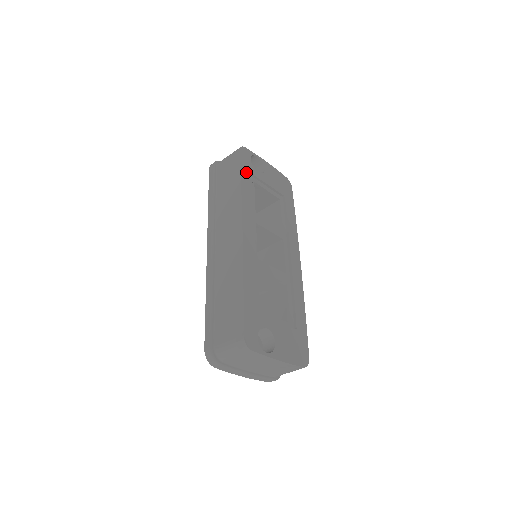
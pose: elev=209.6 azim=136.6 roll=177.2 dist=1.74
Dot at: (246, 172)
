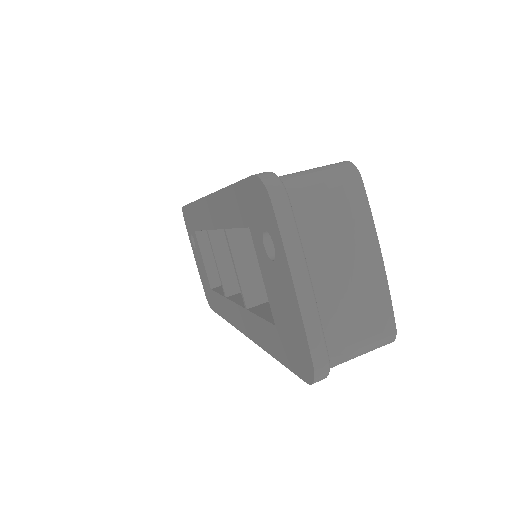
Dot at: occluded
